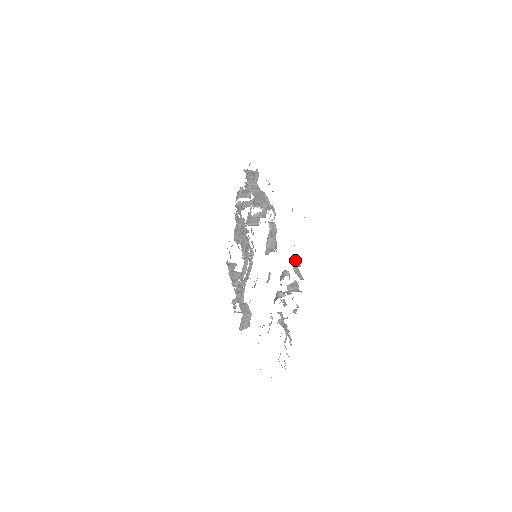
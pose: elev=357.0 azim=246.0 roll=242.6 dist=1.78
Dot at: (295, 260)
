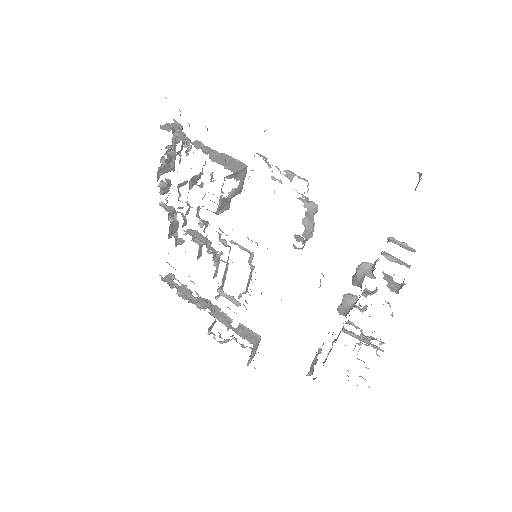
Dot at: (399, 244)
